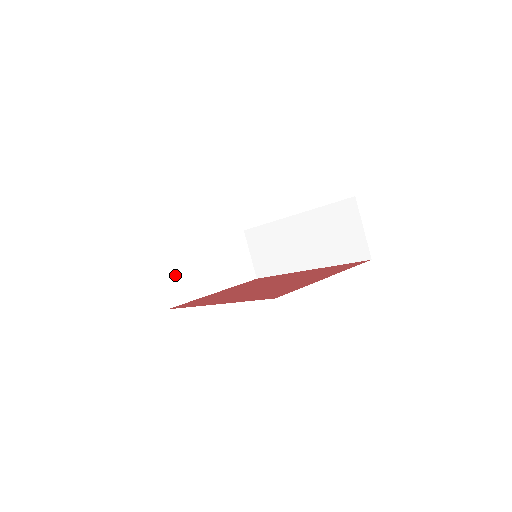
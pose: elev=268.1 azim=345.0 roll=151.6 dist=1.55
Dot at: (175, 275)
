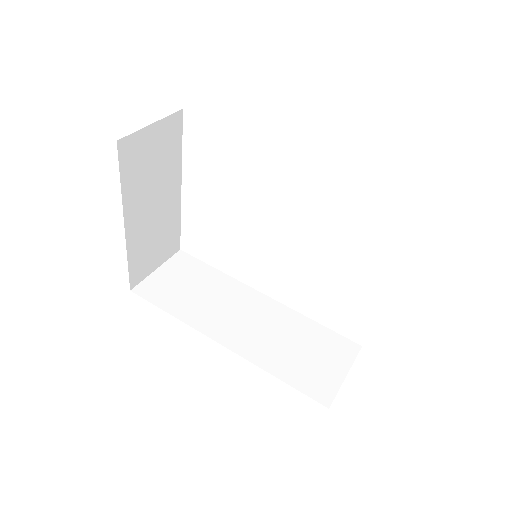
Dot at: (154, 150)
